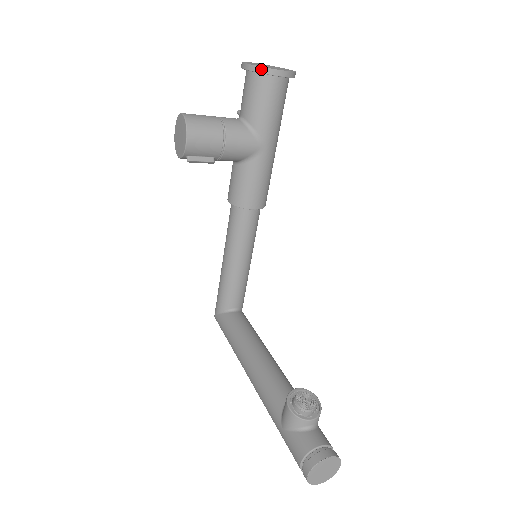
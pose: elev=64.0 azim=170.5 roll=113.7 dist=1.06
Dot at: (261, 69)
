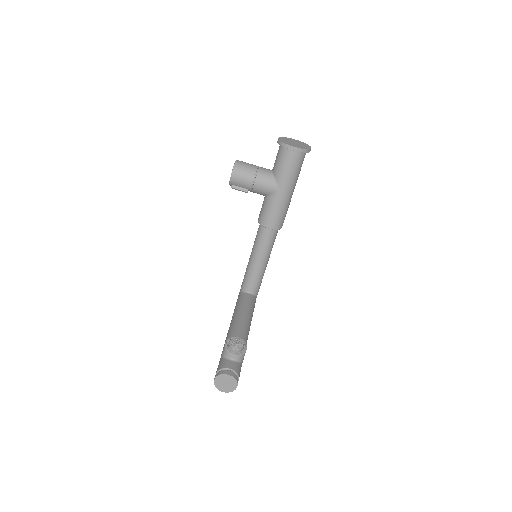
Dot at: (283, 144)
